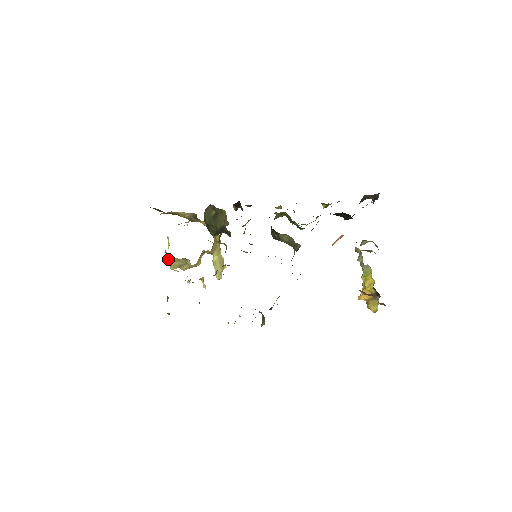
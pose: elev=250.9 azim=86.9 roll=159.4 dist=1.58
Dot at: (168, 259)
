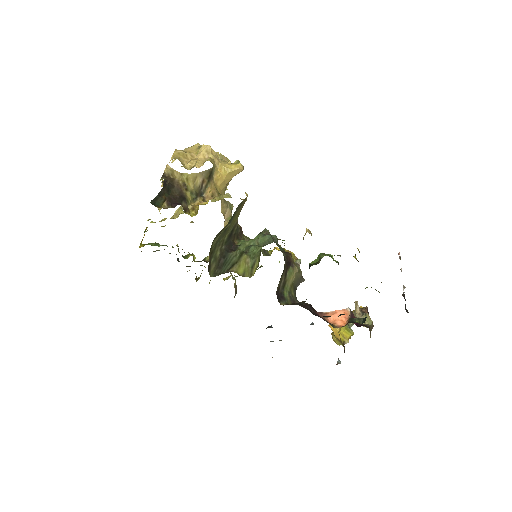
Dot at: occluded
